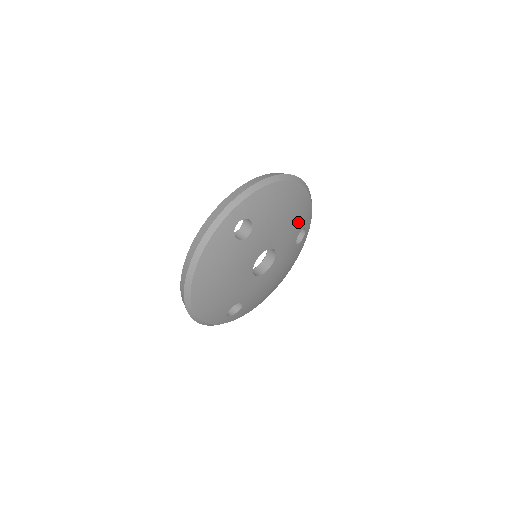
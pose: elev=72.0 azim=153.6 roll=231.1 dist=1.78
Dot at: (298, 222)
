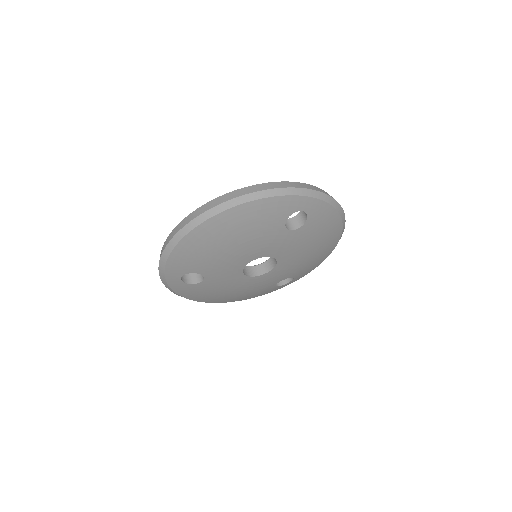
Dot at: (303, 268)
